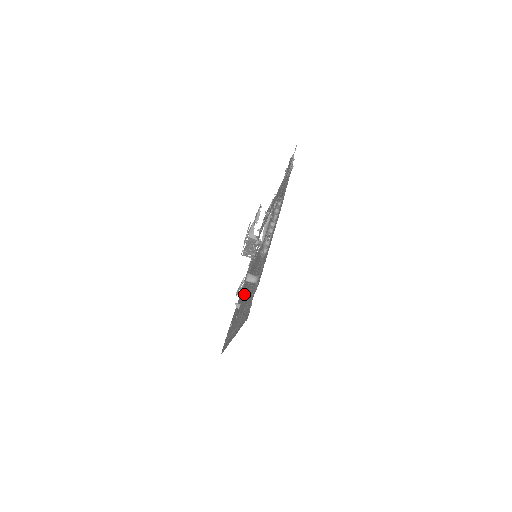
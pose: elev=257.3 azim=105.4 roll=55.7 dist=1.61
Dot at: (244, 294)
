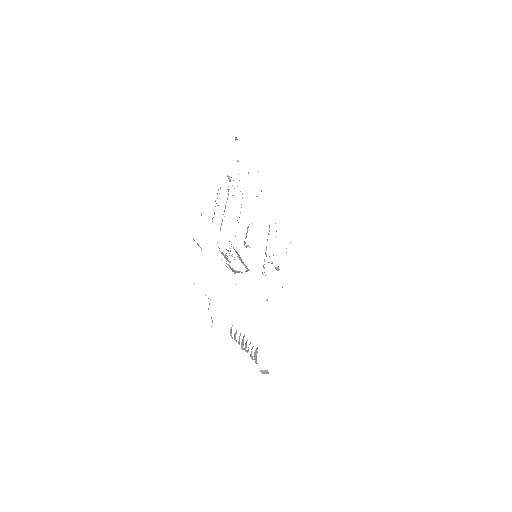
Dot at: occluded
